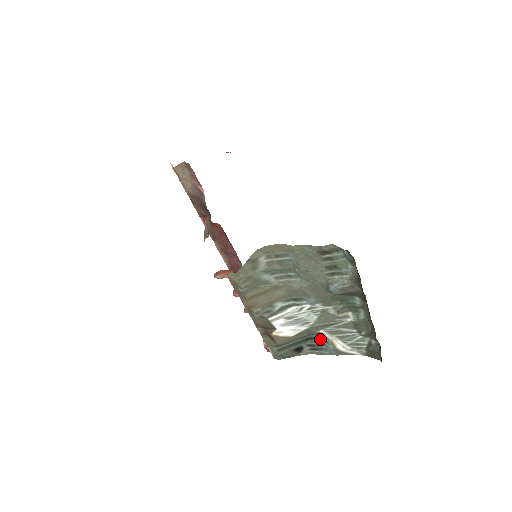
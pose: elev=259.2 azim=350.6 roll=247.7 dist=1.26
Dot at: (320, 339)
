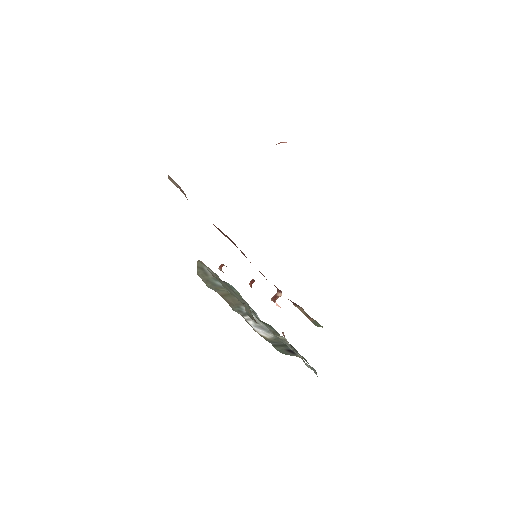
Dot at: (296, 350)
